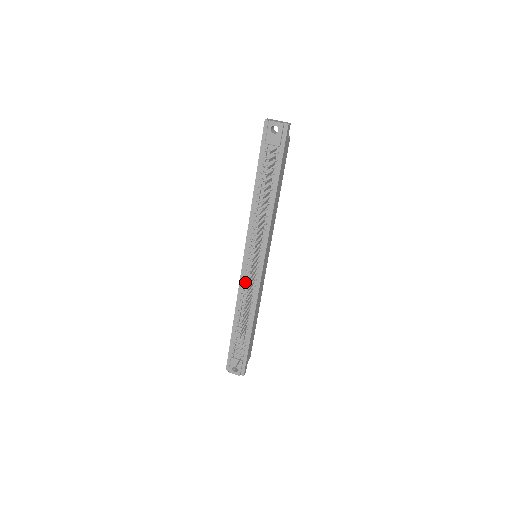
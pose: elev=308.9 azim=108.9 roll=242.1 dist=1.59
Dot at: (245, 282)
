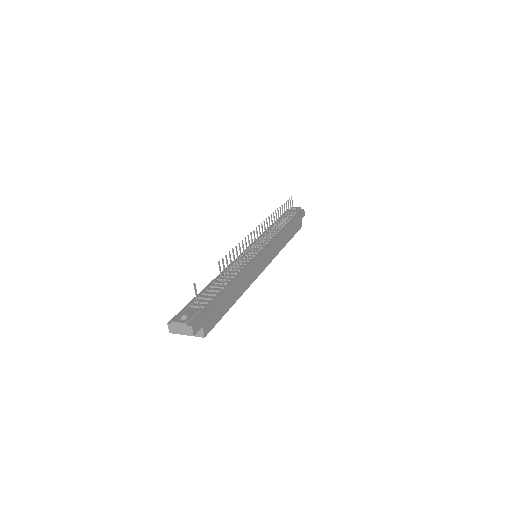
Dot at: (239, 260)
